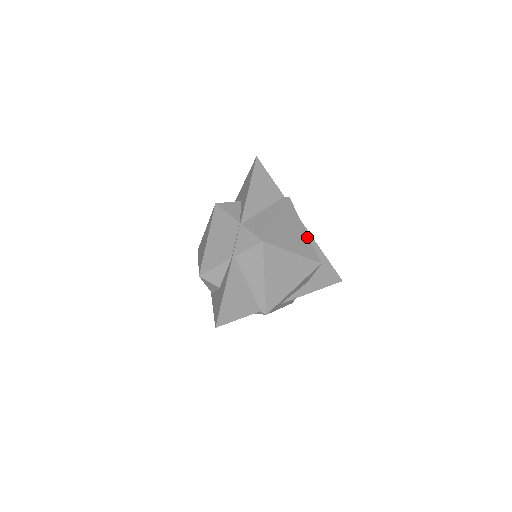
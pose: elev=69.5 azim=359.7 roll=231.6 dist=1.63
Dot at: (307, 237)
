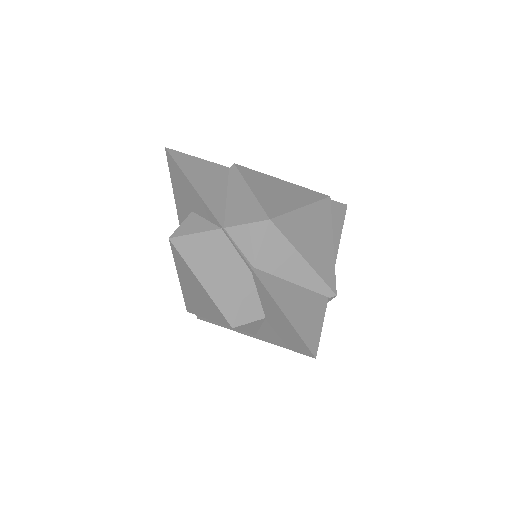
Dot at: (292, 185)
